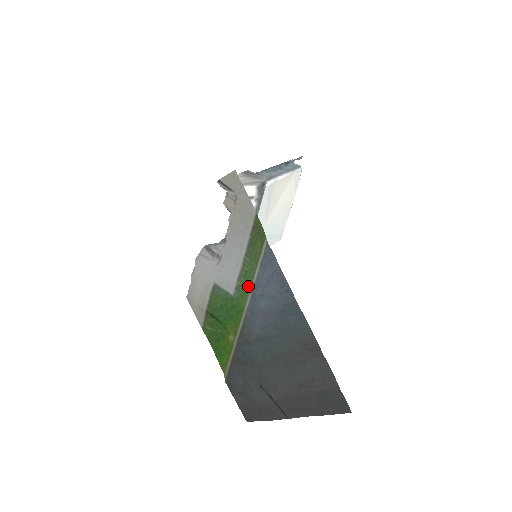
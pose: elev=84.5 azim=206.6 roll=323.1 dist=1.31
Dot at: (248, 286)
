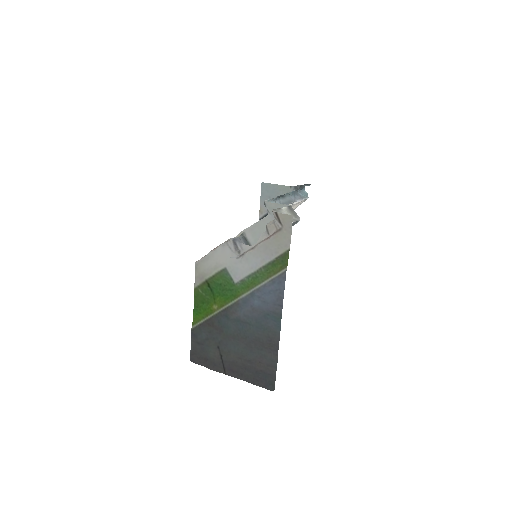
Dot at: (252, 285)
